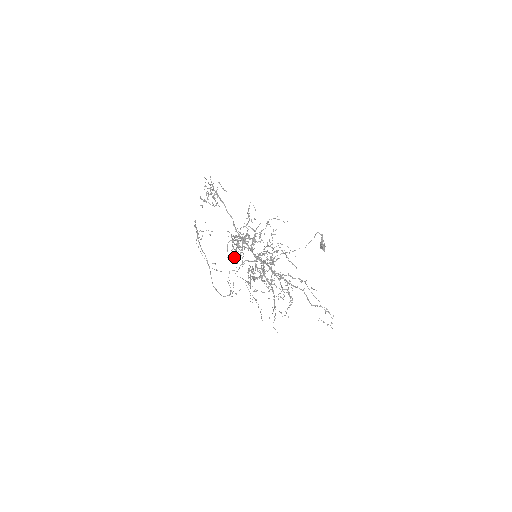
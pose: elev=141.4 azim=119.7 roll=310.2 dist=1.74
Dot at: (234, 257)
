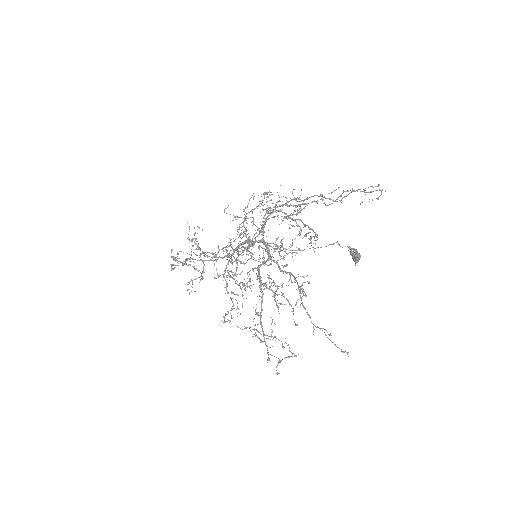
Dot at: (226, 276)
